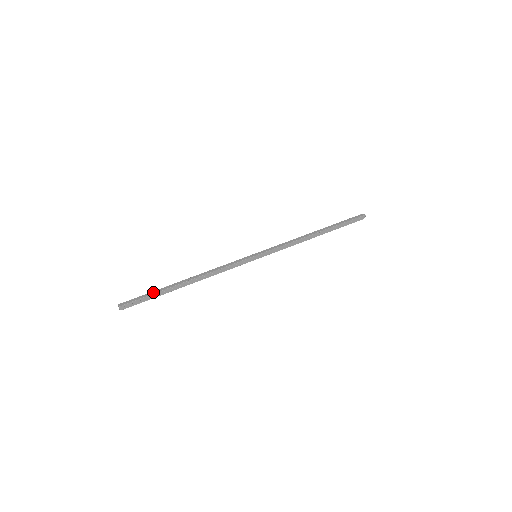
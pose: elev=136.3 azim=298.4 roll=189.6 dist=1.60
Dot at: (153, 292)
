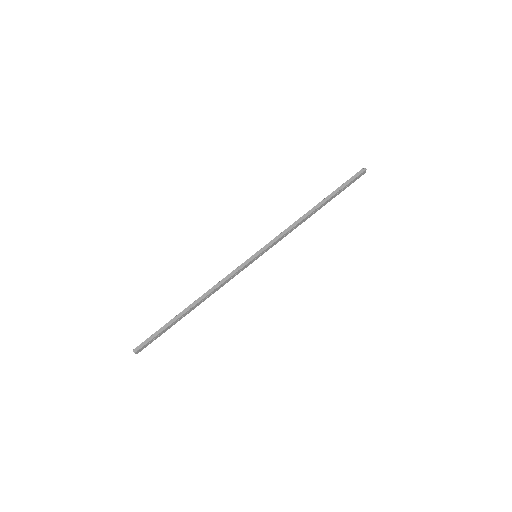
Dot at: (163, 328)
